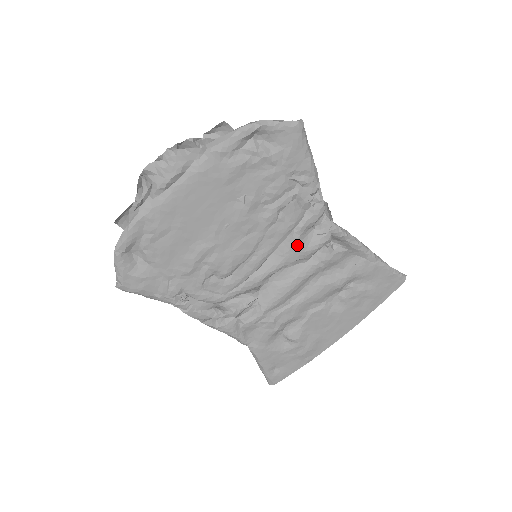
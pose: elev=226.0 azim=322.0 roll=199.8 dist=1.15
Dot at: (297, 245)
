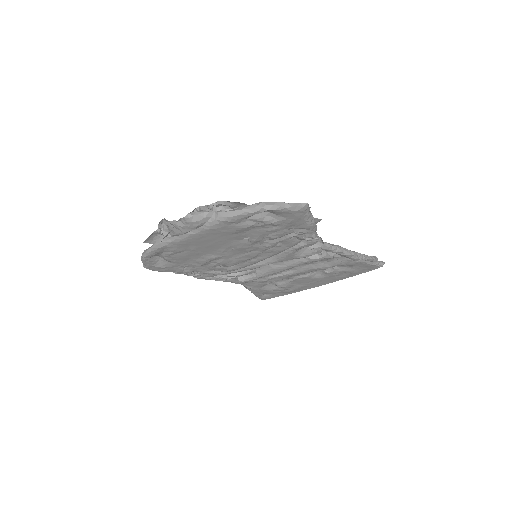
Dot at: (291, 255)
